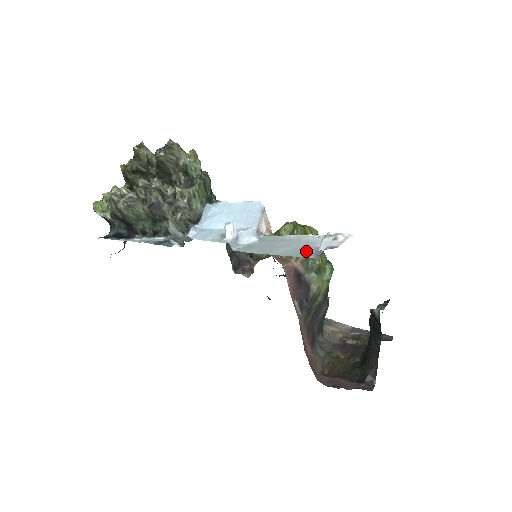
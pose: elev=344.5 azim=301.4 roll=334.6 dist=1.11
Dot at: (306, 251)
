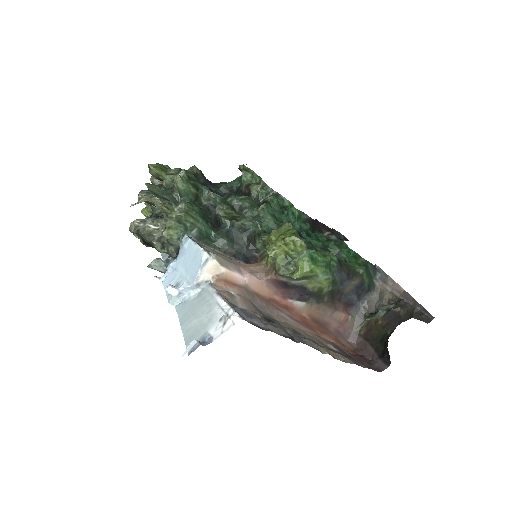
Dot at: (196, 336)
